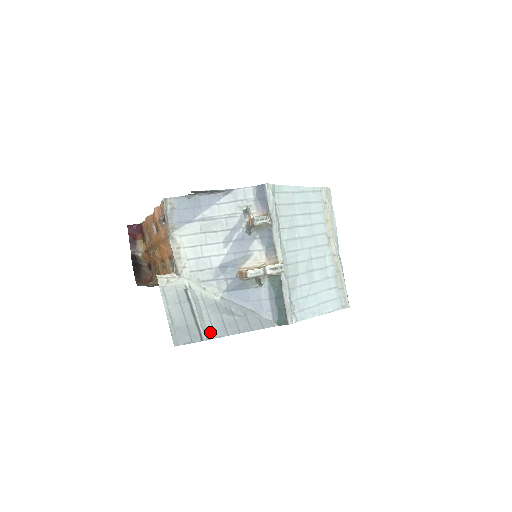
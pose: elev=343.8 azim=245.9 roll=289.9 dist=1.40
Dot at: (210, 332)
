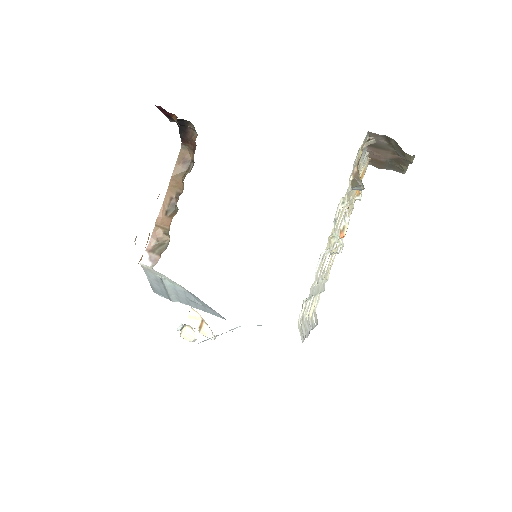
Dot at: (177, 299)
